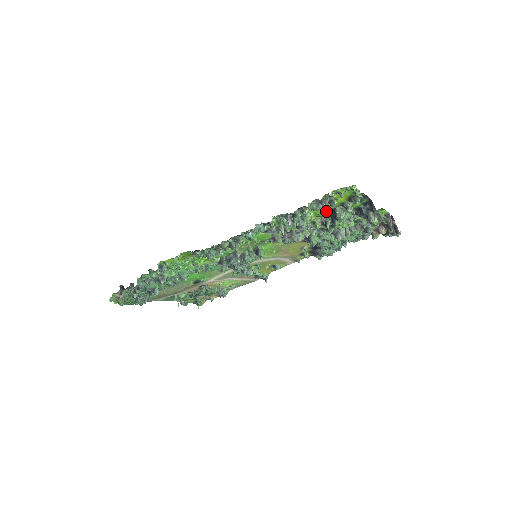
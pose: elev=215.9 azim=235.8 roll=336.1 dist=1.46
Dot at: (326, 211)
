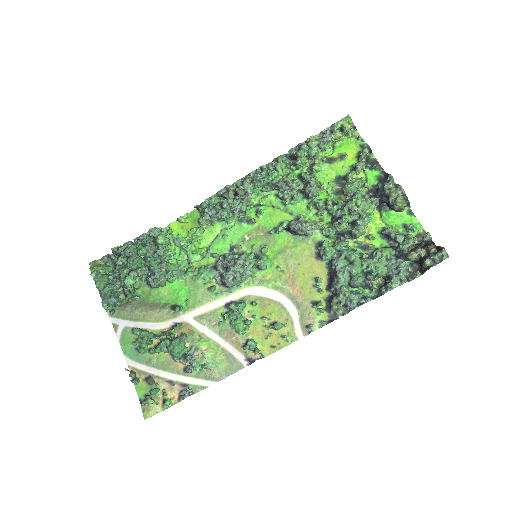
Dot at: (338, 181)
